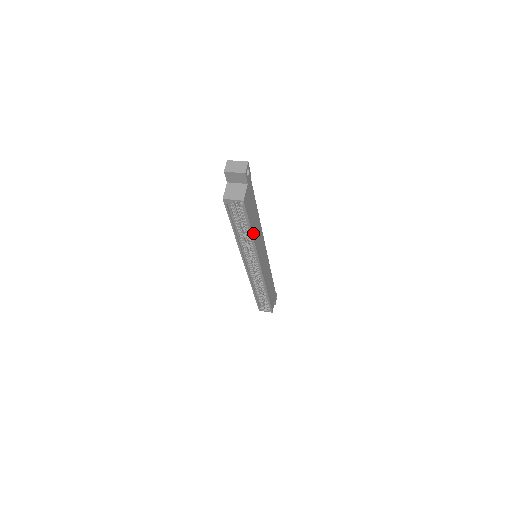
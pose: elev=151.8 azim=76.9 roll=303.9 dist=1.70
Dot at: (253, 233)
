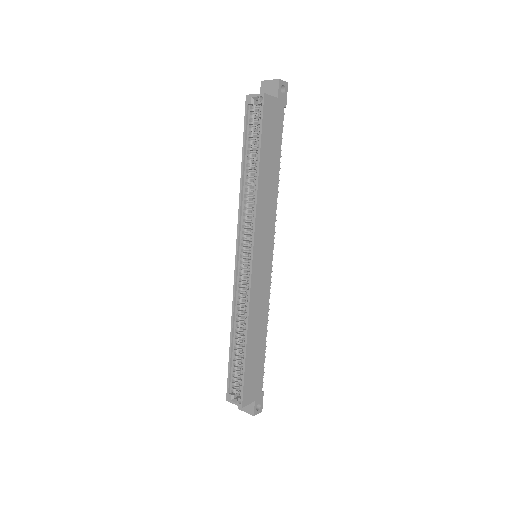
Dot at: (261, 170)
